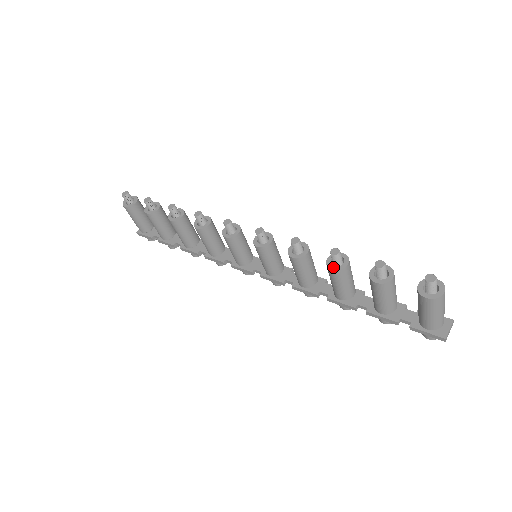
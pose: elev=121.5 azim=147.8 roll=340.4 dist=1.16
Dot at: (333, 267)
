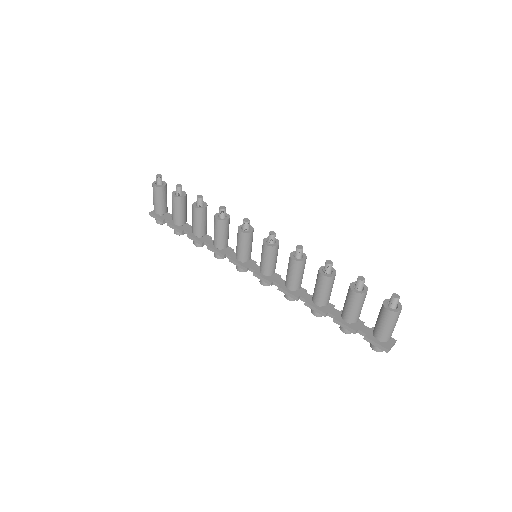
Dot at: (324, 273)
